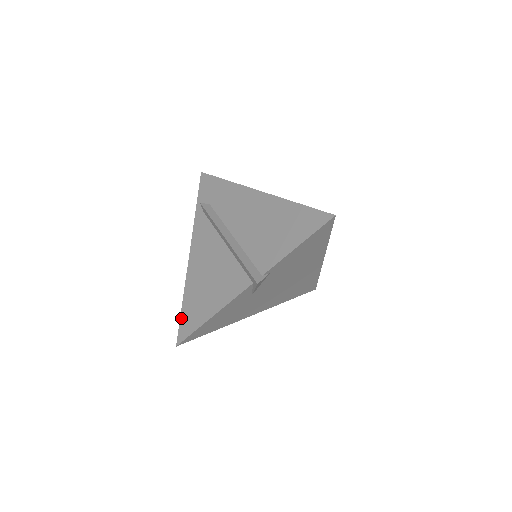
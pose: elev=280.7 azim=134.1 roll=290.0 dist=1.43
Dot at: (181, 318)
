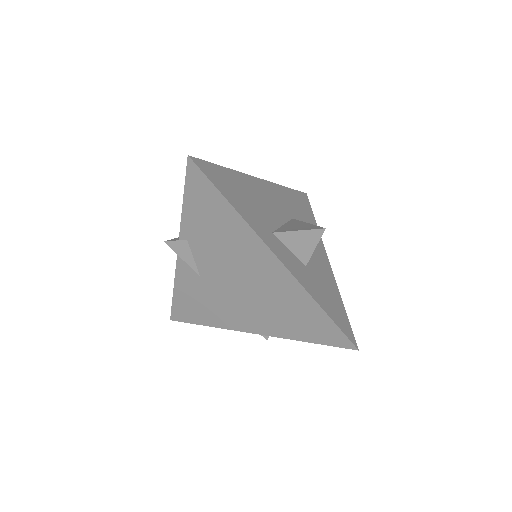
Dot at: occluded
